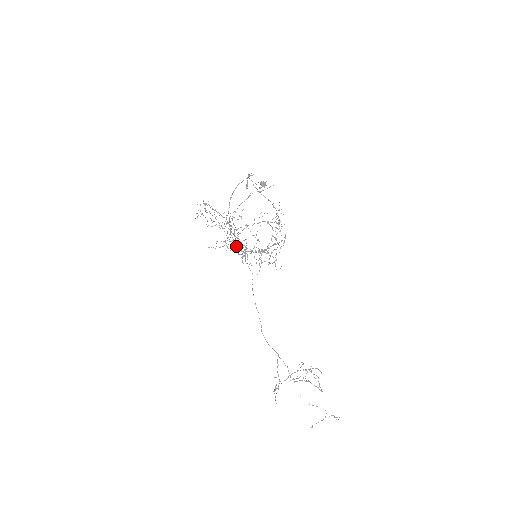
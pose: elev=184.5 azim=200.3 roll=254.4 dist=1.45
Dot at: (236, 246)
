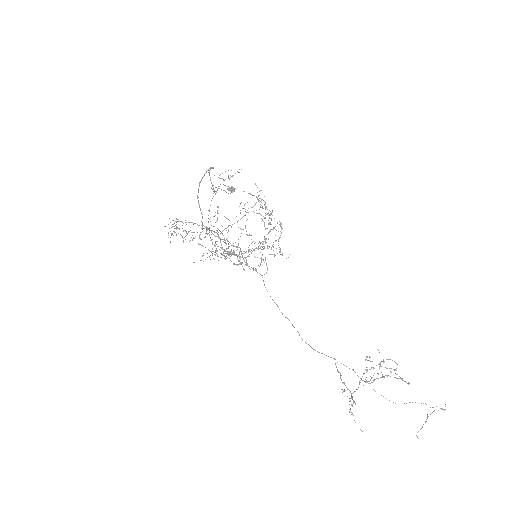
Dot at: (228, 255)
